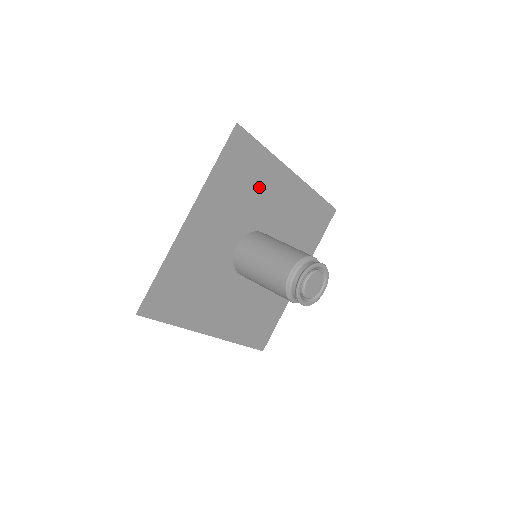
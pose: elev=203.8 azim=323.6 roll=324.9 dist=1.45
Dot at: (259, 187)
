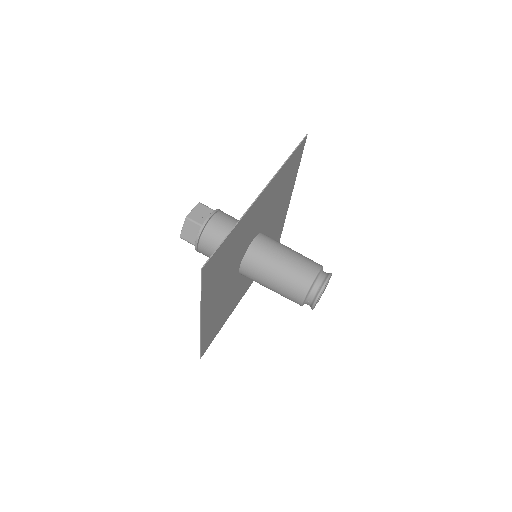
Dot at: (282, 196)
